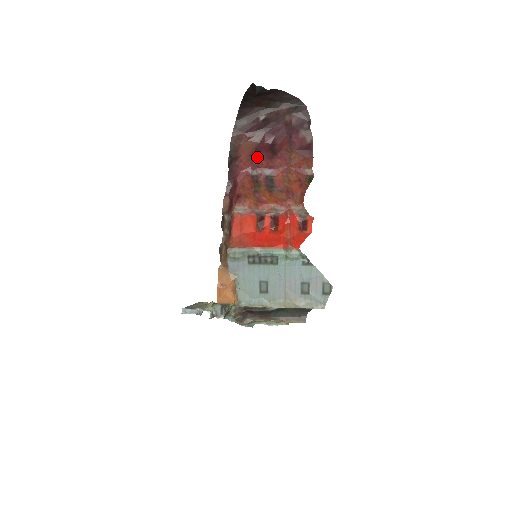
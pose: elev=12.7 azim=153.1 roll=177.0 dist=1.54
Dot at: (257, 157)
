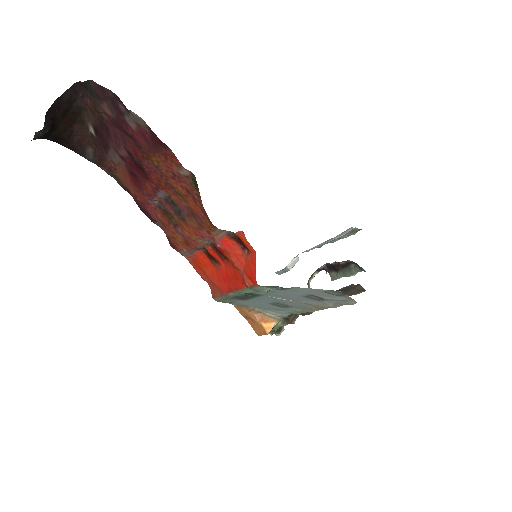
Dot at: (138, 183)
